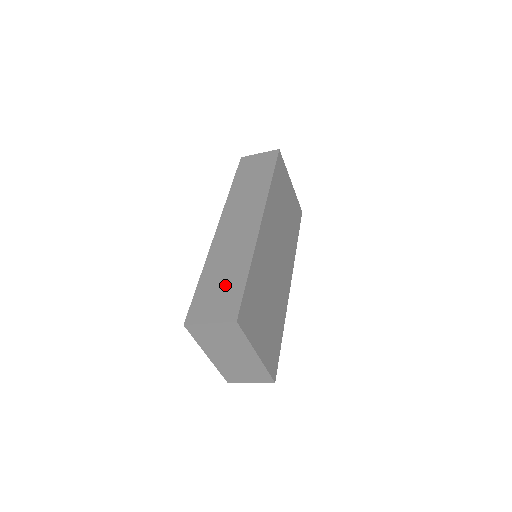
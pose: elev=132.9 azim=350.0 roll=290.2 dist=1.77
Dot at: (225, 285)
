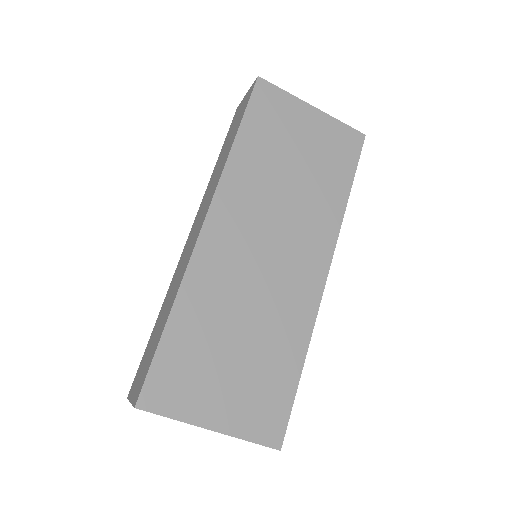
Dot at: (154, 342)
